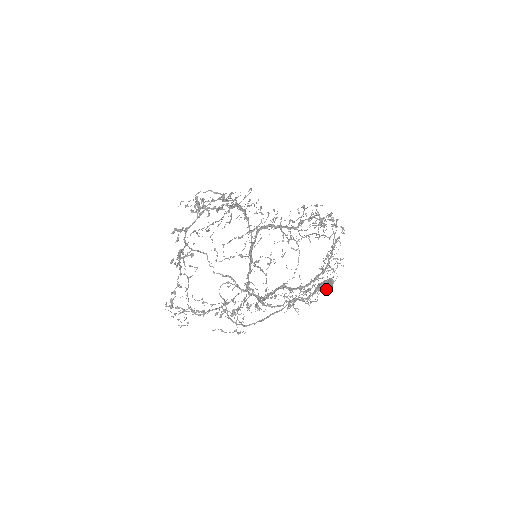
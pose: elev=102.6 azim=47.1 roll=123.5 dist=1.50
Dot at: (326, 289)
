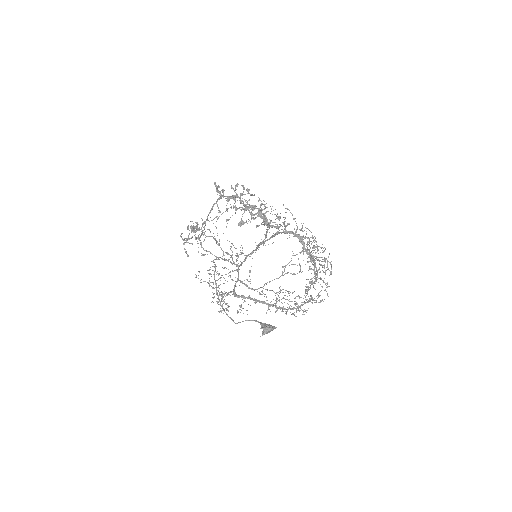
Dot at: occluded
